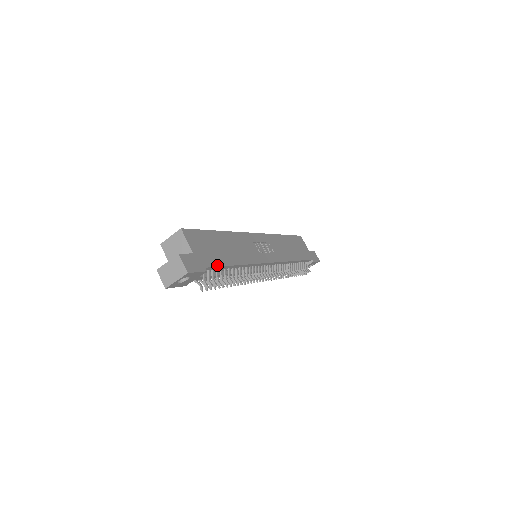
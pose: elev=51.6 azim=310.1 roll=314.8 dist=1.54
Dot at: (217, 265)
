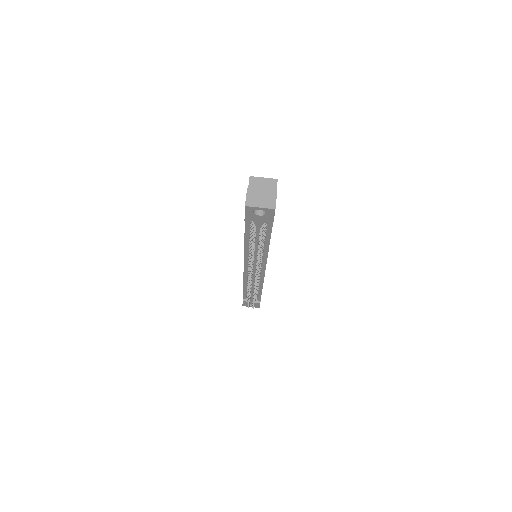
Dot at: occluded
